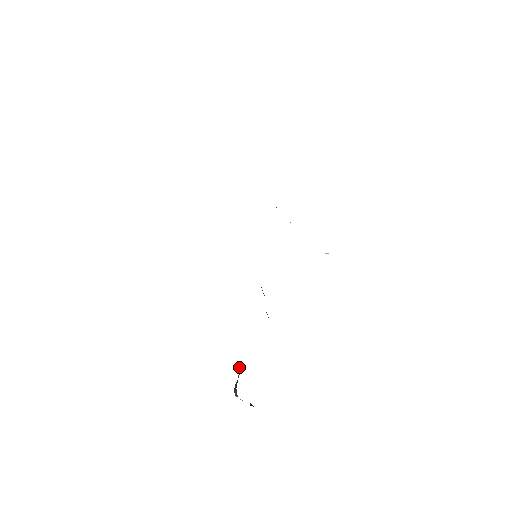
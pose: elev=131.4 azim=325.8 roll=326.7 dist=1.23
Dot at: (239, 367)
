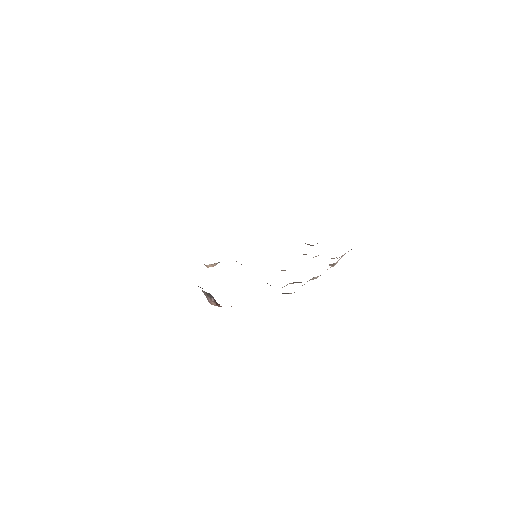
Dot at: occluded
